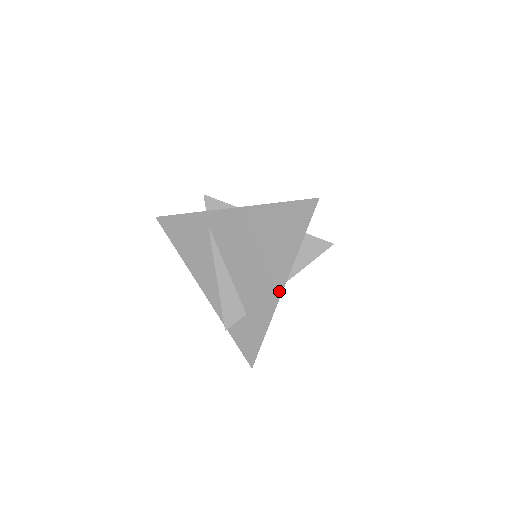
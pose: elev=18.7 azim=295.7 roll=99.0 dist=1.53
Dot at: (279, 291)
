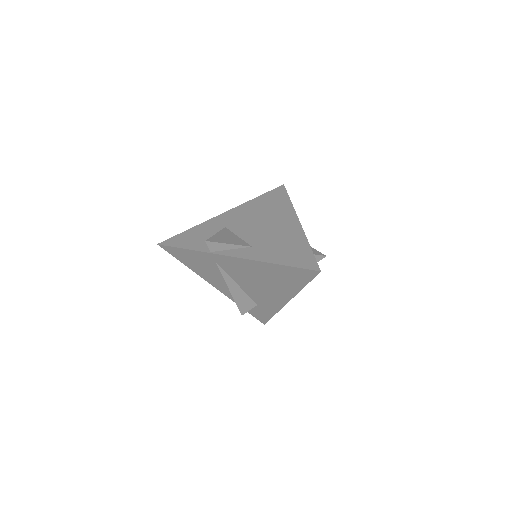
Dot at: (285, 302)
